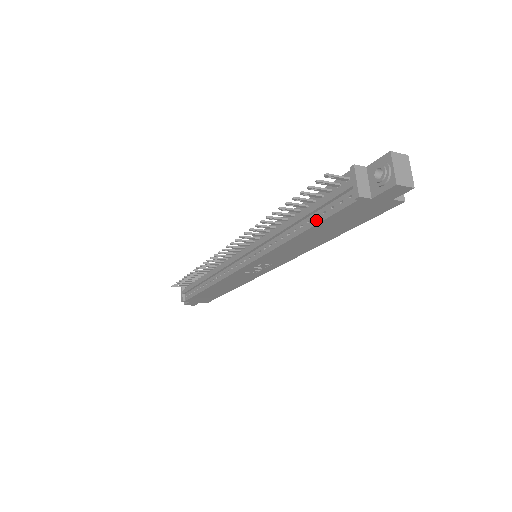
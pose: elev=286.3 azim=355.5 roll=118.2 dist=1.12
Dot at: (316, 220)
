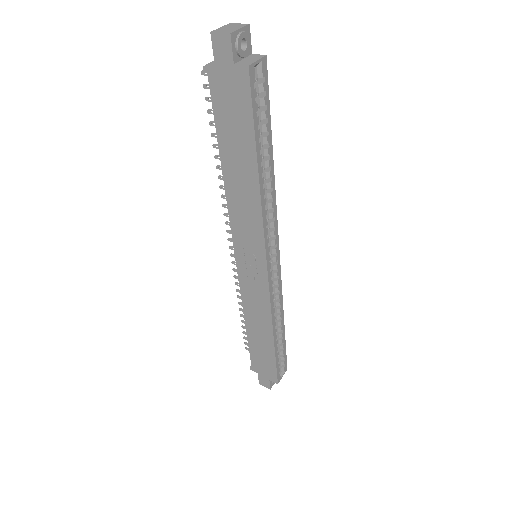
Dot at: (219, 135)
